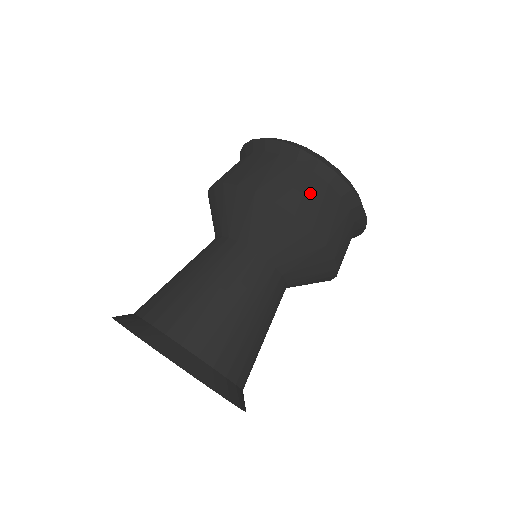
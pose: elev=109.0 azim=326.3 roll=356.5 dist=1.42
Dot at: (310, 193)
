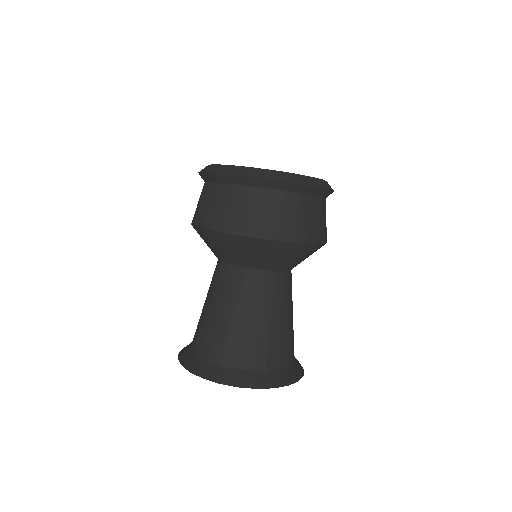
Dot at: (307, 215)
